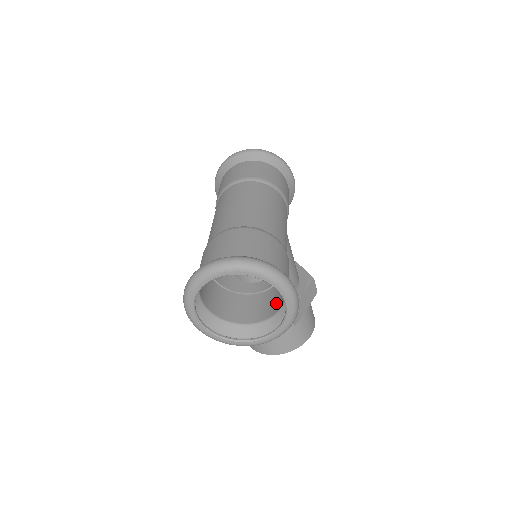
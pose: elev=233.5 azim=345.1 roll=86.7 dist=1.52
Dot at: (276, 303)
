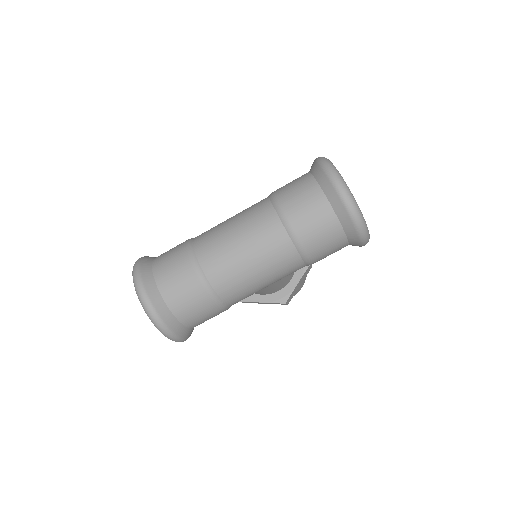
Dot at: occluded
